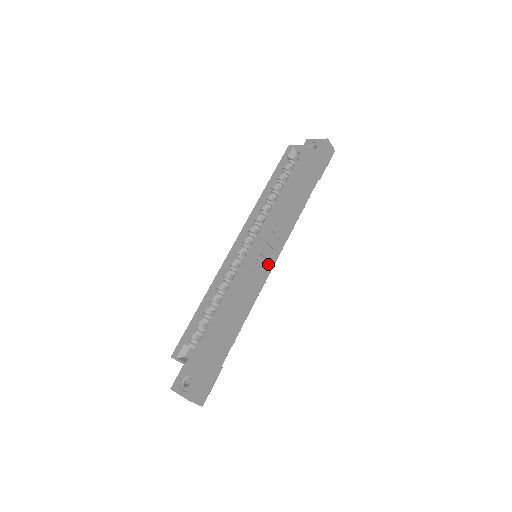
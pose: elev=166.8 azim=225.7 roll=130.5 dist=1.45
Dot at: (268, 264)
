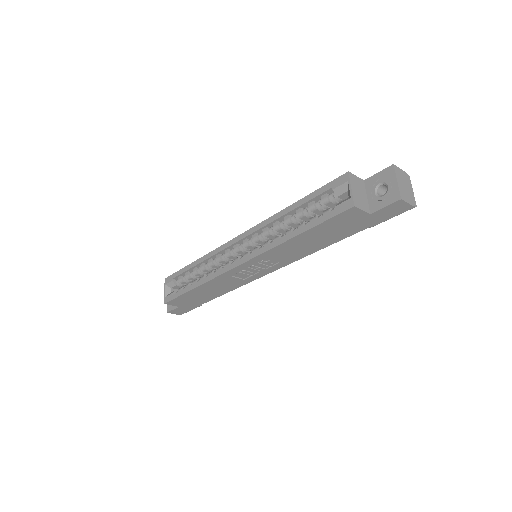
Dot at: (259, 273)
